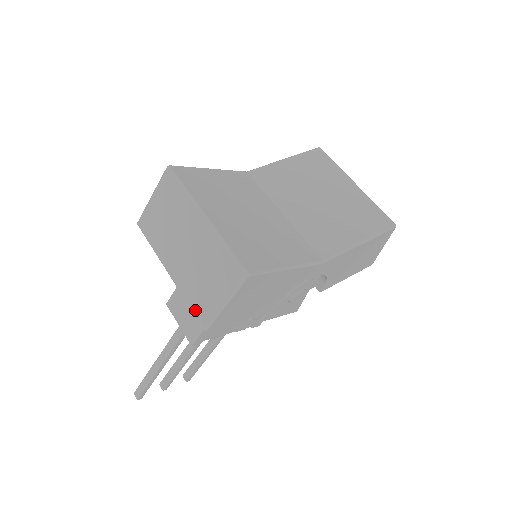
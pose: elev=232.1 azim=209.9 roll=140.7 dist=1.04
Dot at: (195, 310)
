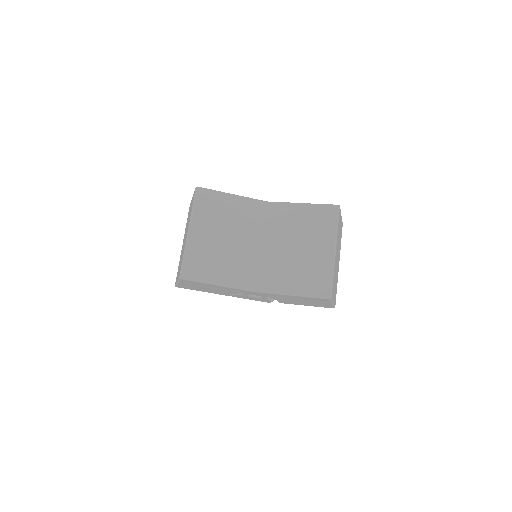
Dot at: (177, 273)
